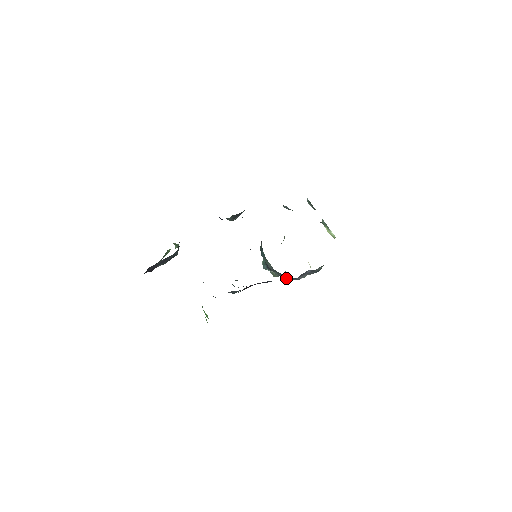
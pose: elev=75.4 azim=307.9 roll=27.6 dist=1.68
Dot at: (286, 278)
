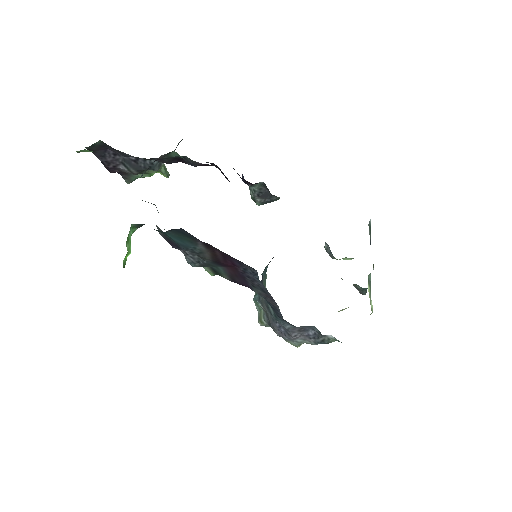
Dot at: (274, 326)
